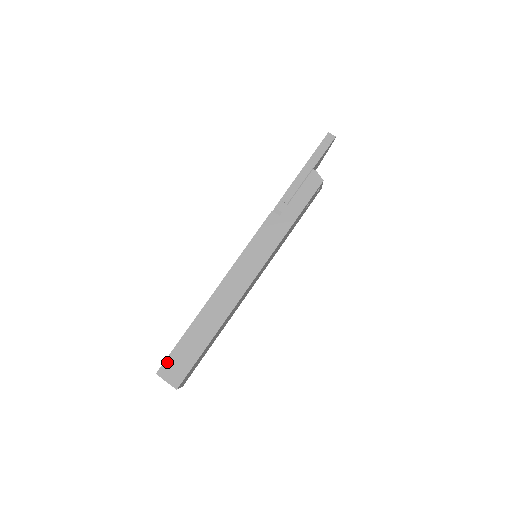
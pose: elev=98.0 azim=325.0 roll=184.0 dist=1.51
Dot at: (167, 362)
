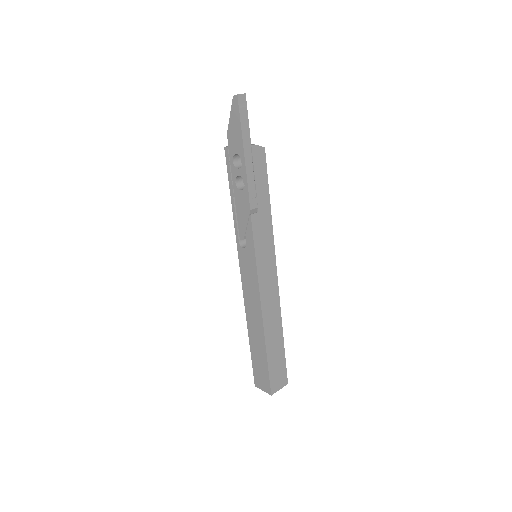
Dot at: (272, 382)
